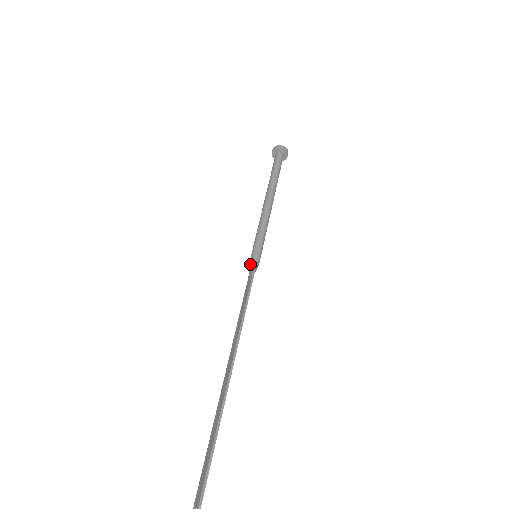
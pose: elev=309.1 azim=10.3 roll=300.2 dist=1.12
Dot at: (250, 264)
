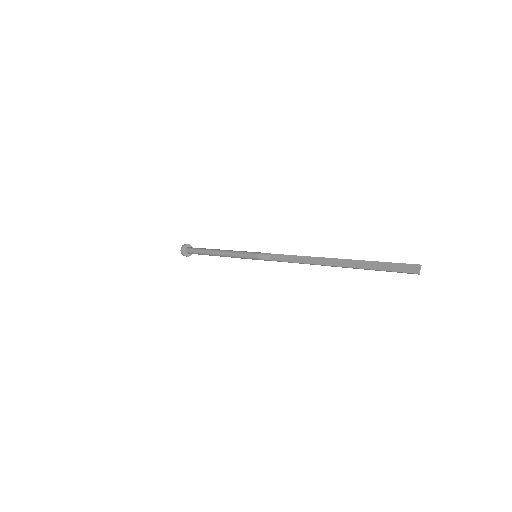
Dot at: (261, 255)
